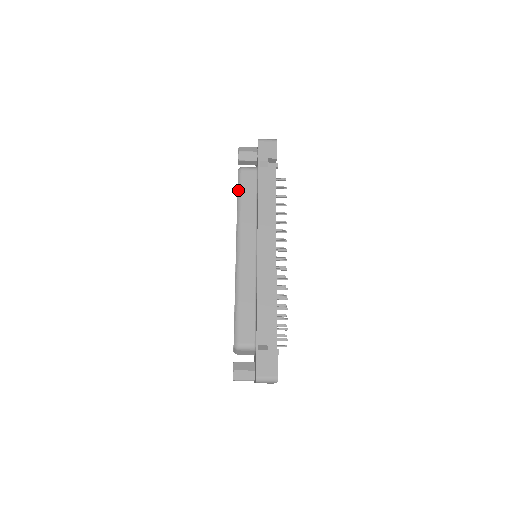
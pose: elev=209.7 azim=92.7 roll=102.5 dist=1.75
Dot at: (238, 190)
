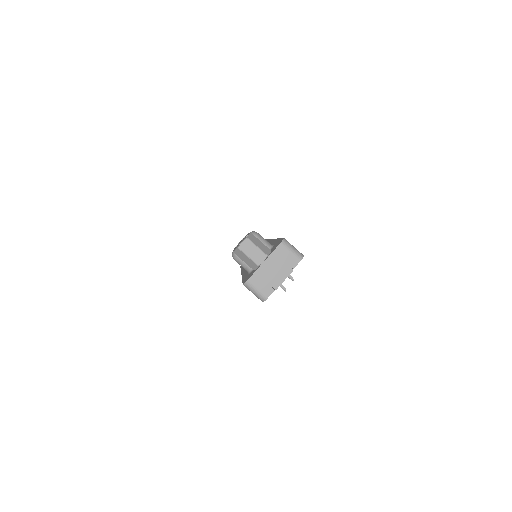
Dot at: occluded
